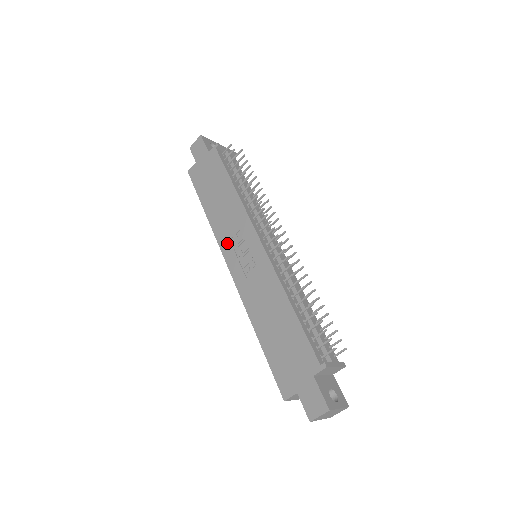
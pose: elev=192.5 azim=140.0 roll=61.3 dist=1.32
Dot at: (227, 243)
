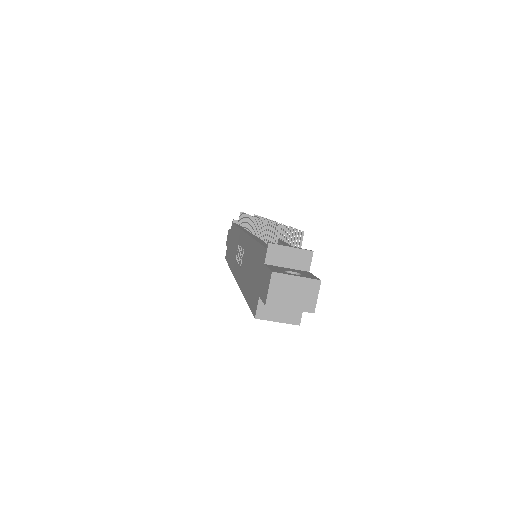
Dot at: (235, 264)
